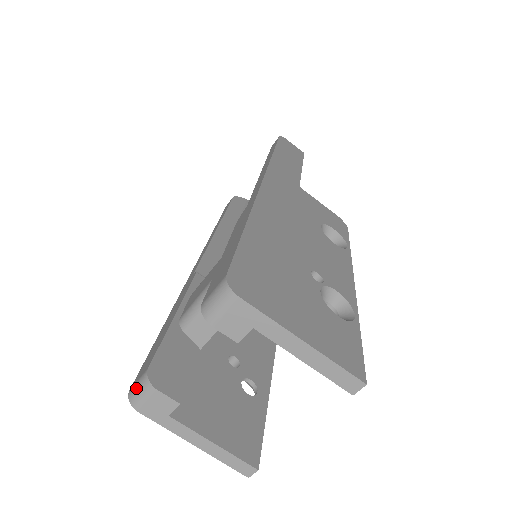
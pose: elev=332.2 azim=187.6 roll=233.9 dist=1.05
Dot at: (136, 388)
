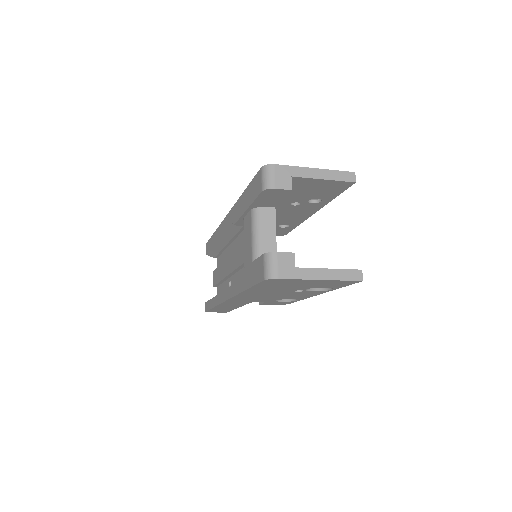
Dot at: (266, 268)
